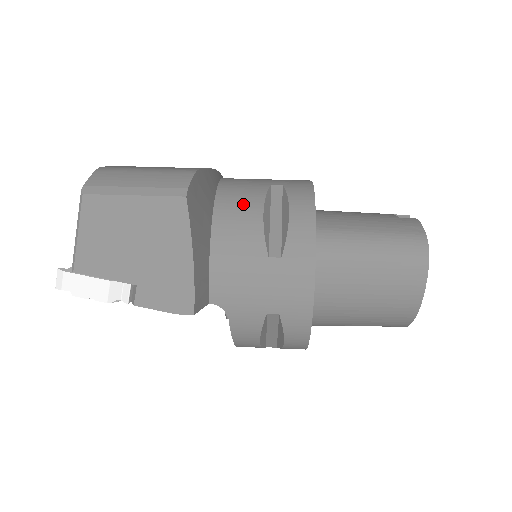
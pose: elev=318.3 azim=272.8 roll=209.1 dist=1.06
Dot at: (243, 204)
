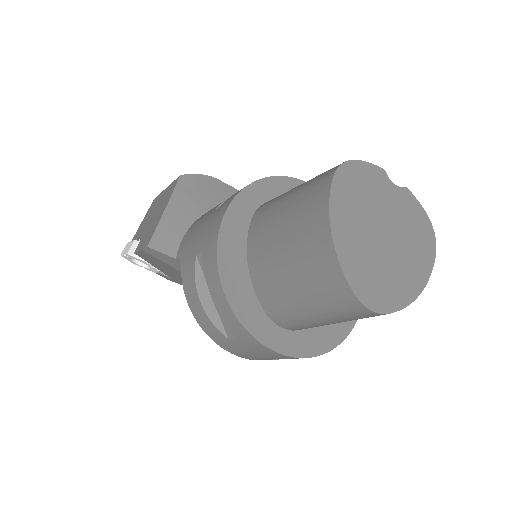
Dot at: occluded
